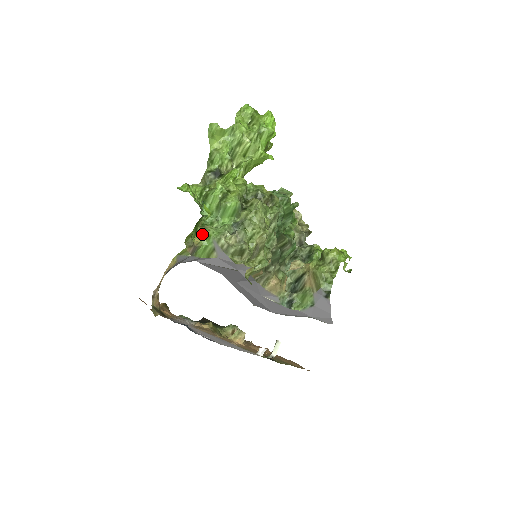
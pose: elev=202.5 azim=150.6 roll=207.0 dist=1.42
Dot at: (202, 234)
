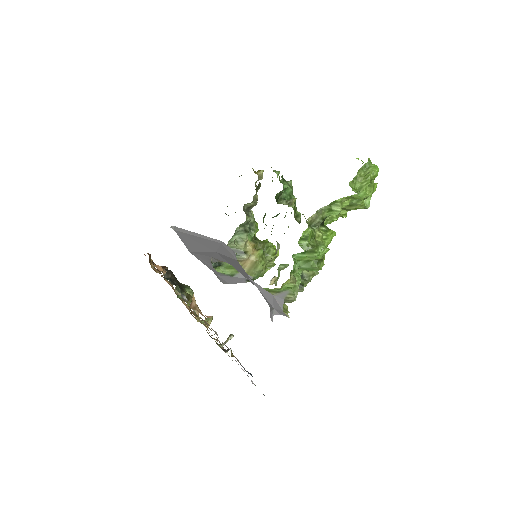
Dot at: (287, 283)
